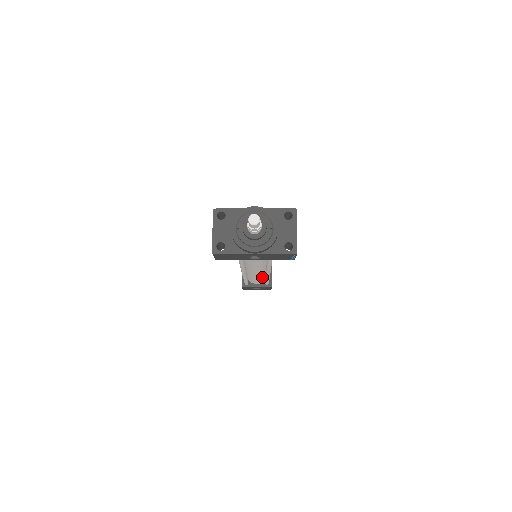
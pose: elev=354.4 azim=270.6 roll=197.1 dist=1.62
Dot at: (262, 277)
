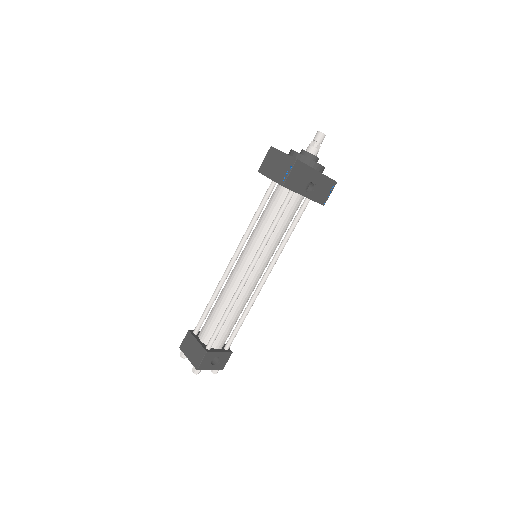
Dot at: (239, 315)
